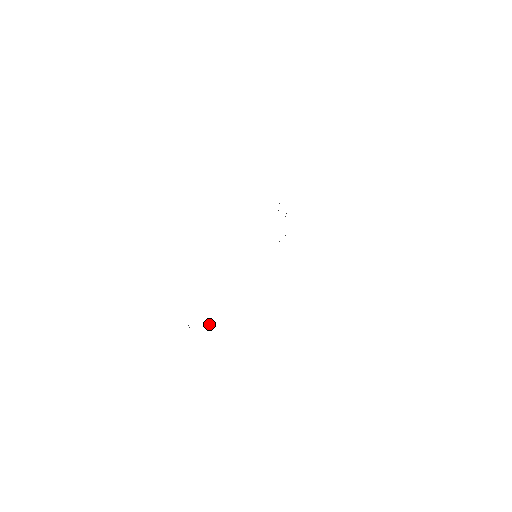
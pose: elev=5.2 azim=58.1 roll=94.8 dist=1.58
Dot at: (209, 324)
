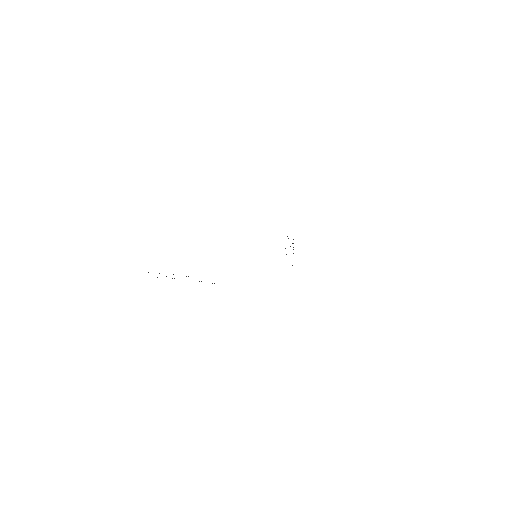
Dot at: occluded
